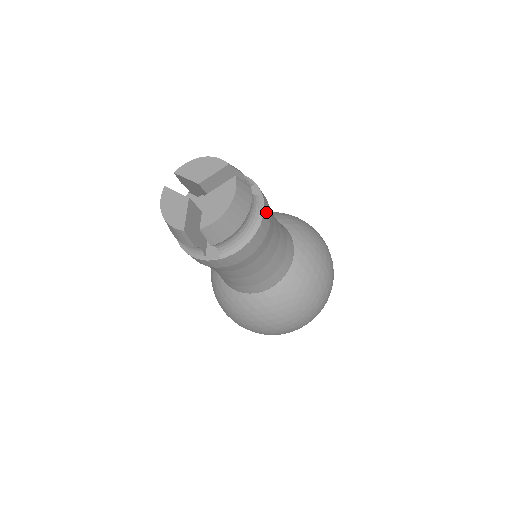
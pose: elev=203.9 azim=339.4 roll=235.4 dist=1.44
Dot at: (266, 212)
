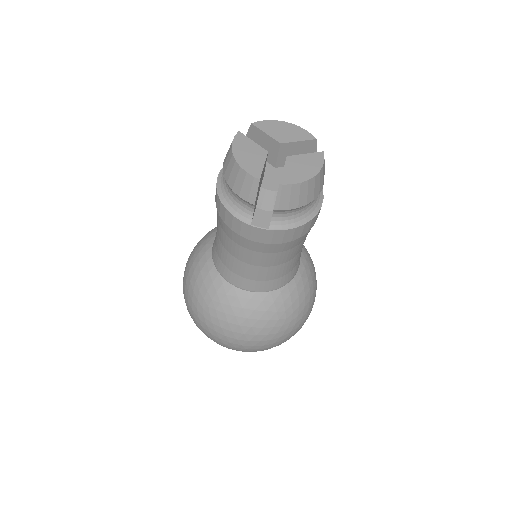
Dot at: occluded
